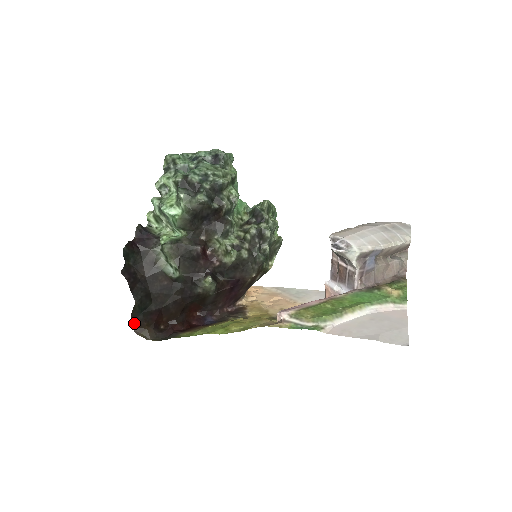
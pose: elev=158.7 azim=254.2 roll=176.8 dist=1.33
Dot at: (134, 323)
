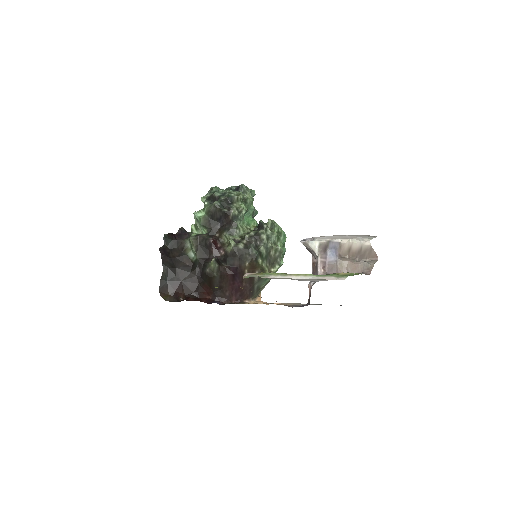
Dot at: (161, 288)
